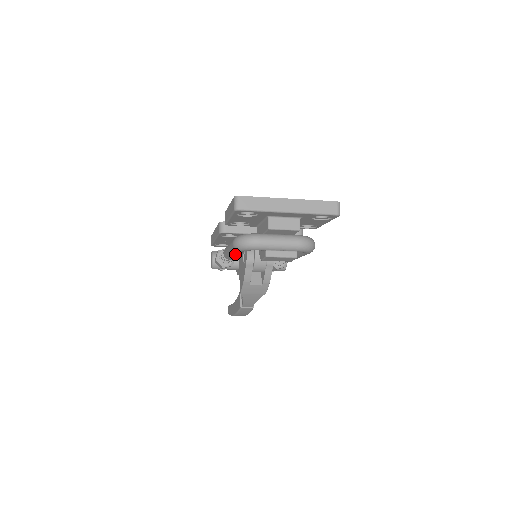
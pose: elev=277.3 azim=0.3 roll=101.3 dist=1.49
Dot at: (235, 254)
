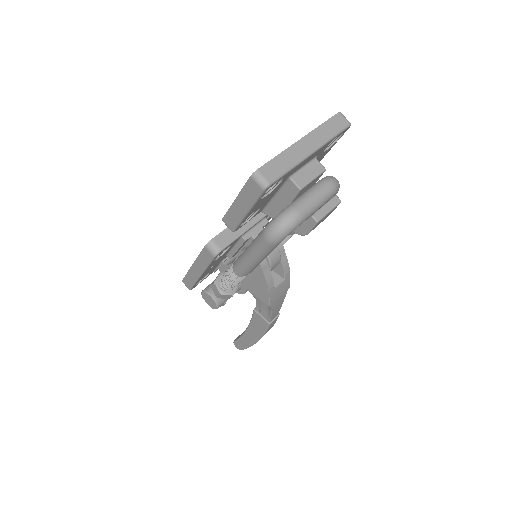
Dot at: (267, 255)
